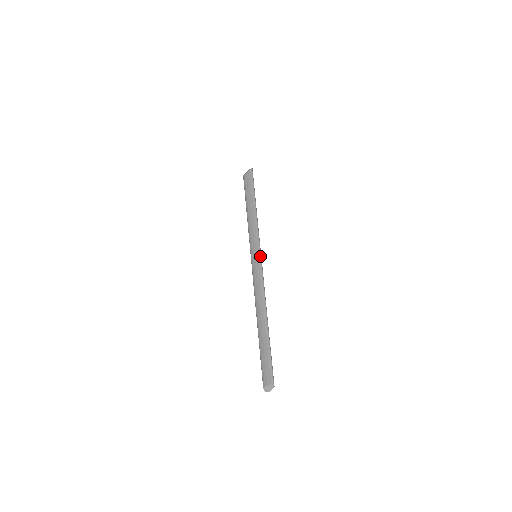
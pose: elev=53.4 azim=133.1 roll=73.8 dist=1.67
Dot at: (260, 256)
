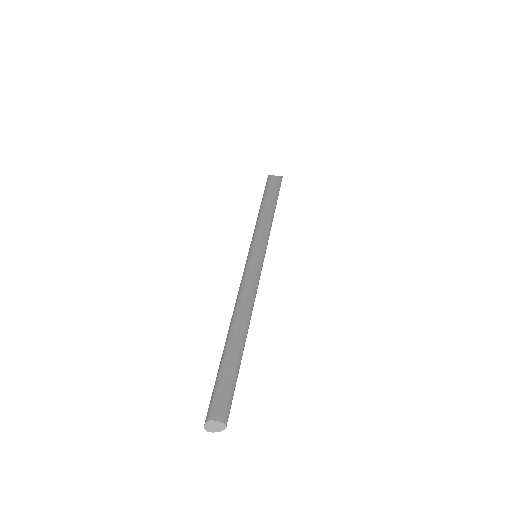
Dot at: occluded
